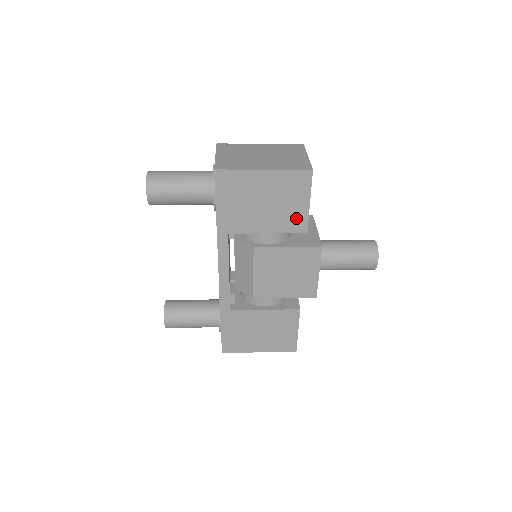
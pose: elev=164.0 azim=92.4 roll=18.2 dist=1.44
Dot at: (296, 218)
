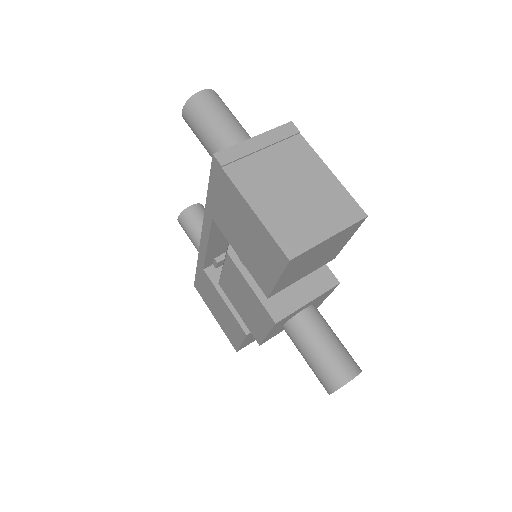
Dot at: (263, 277)
